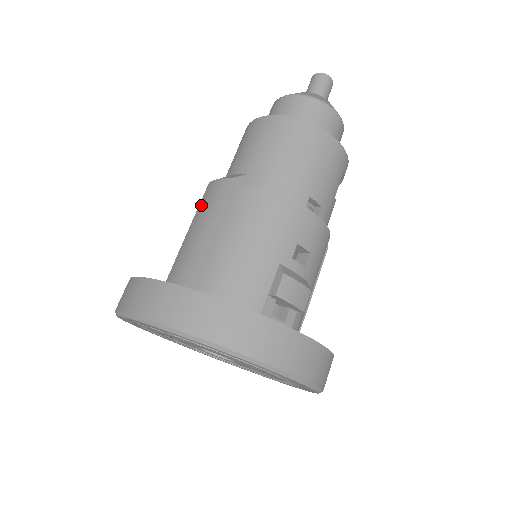
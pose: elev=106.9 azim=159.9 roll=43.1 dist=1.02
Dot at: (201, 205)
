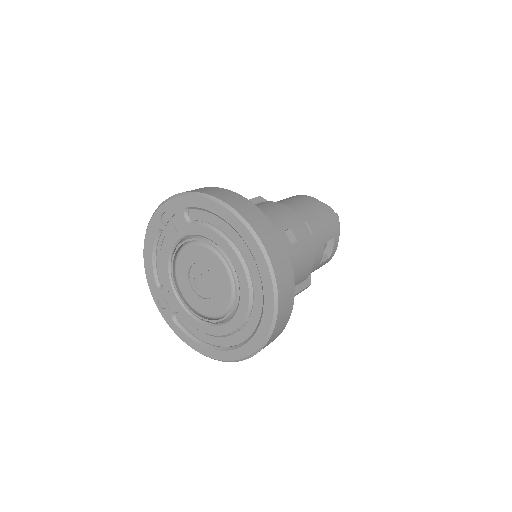
Dot at: occluded
